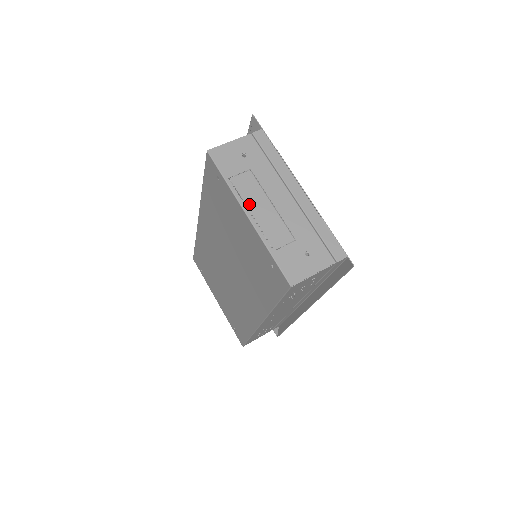
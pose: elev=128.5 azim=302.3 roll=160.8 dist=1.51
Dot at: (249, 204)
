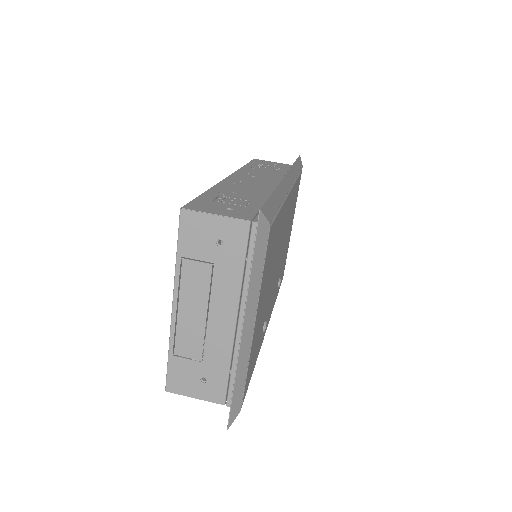
Dot at: (183, 298)
